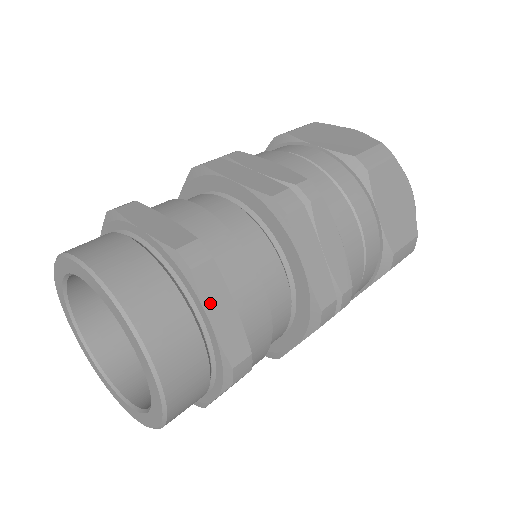
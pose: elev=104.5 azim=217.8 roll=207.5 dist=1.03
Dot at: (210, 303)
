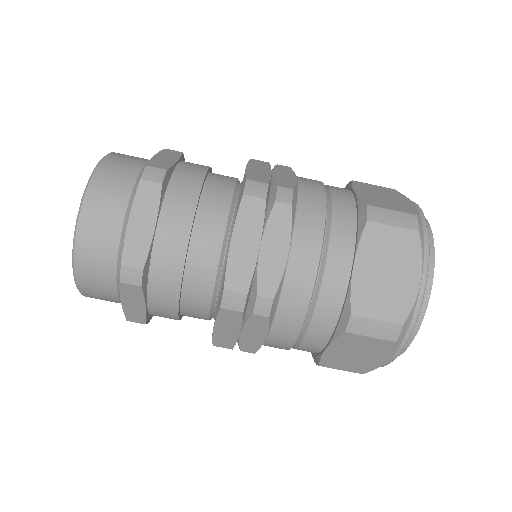
Dot at: (126, 298)
